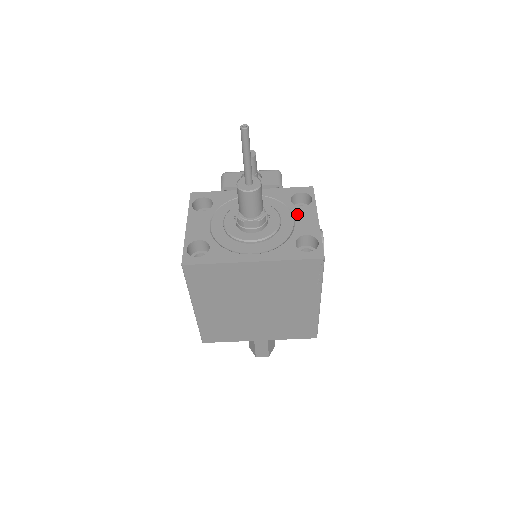
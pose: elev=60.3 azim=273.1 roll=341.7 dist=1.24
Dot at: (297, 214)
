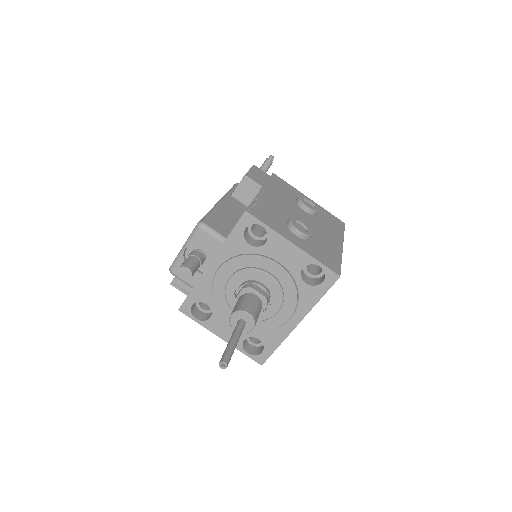
Dot at: (272, 255)
